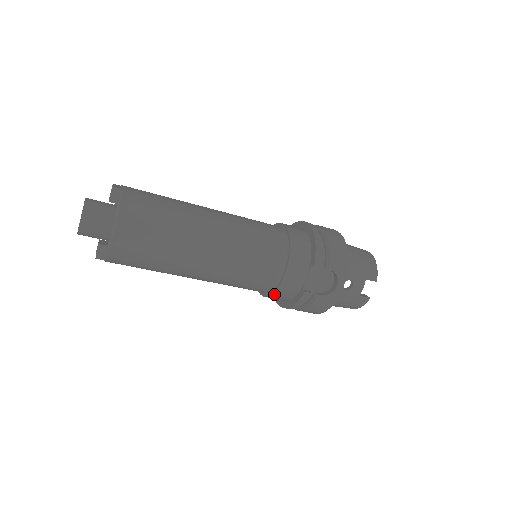
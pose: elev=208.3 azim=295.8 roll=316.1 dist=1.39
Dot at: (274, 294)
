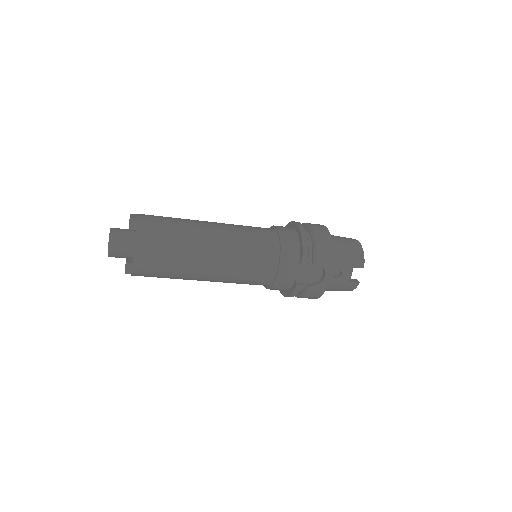
Dot at: (273, 287)
